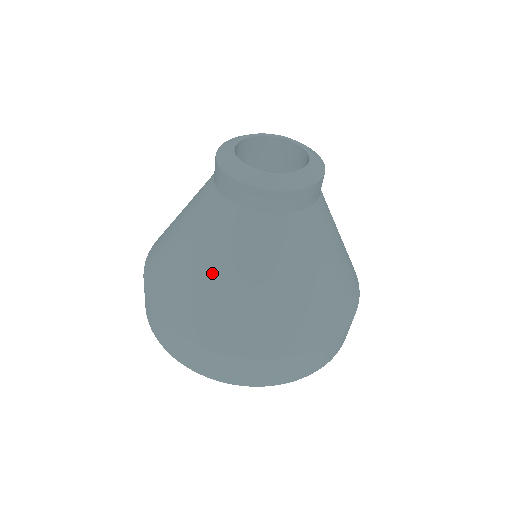
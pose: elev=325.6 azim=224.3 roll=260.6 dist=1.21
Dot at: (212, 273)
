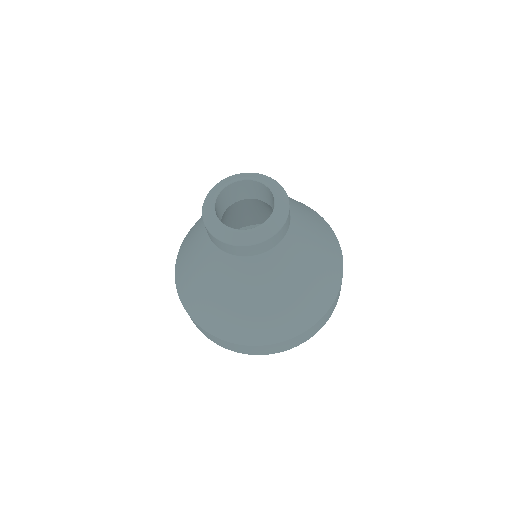
Dot at: (189, 252)
